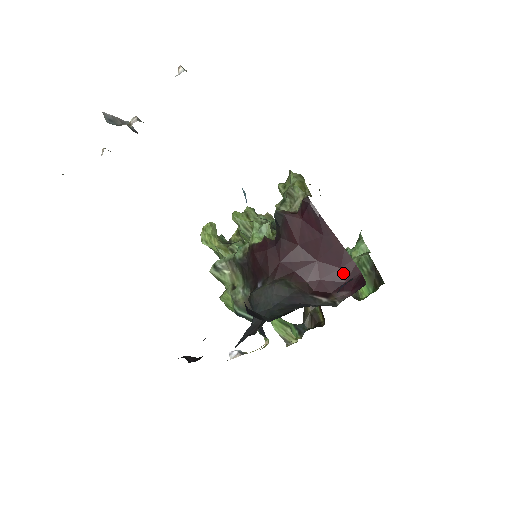
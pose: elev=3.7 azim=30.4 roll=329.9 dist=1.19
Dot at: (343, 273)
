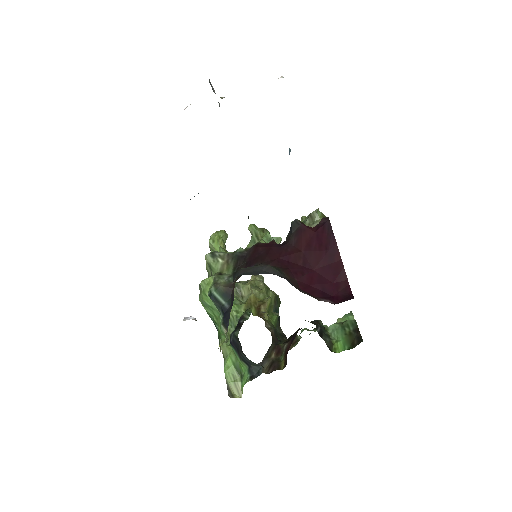
Dot at: (334, 288)
